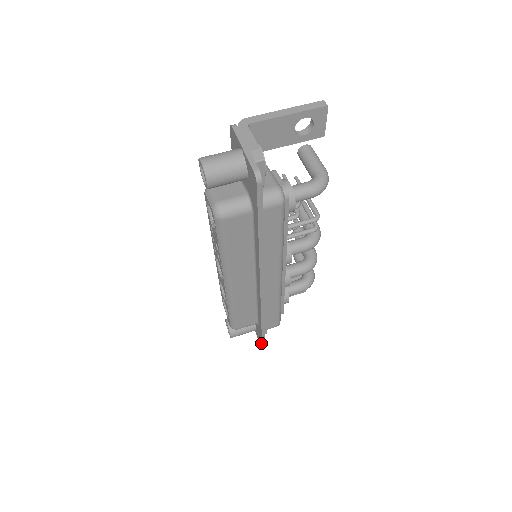
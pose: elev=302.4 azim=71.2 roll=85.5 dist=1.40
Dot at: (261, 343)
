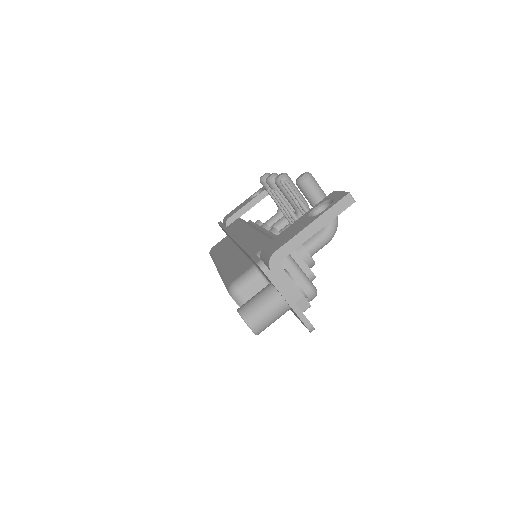
Dot at: occluded
